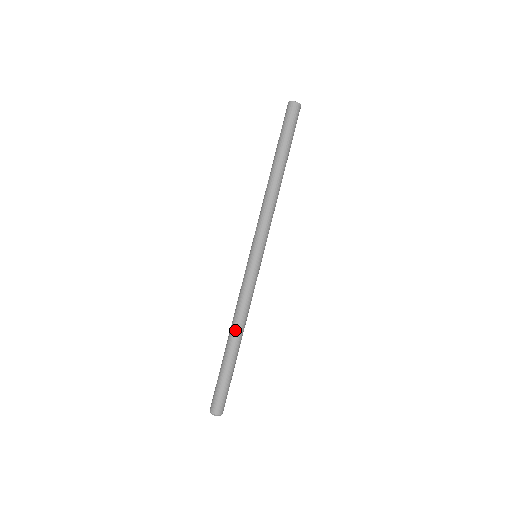
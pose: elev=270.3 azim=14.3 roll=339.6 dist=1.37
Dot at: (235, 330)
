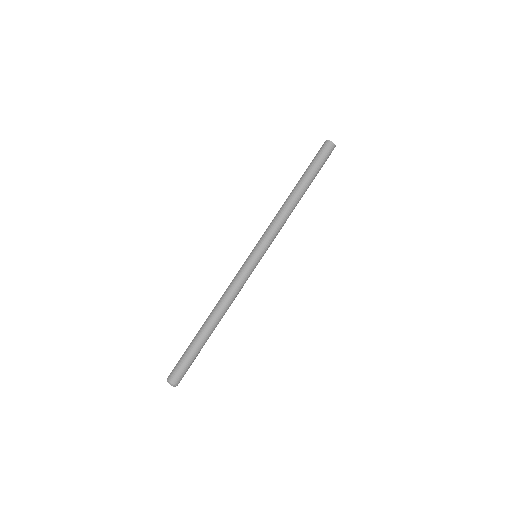
Dot at: (212, 311)
